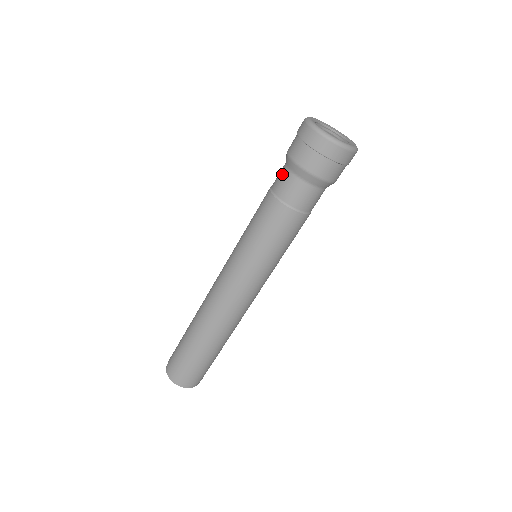
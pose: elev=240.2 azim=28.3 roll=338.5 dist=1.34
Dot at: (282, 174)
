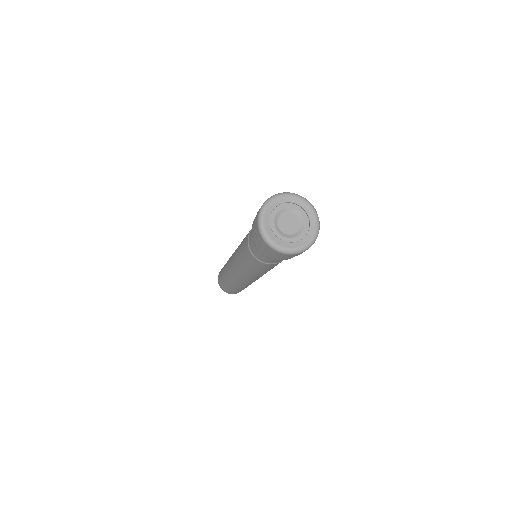
Dot at: (263, 256)
